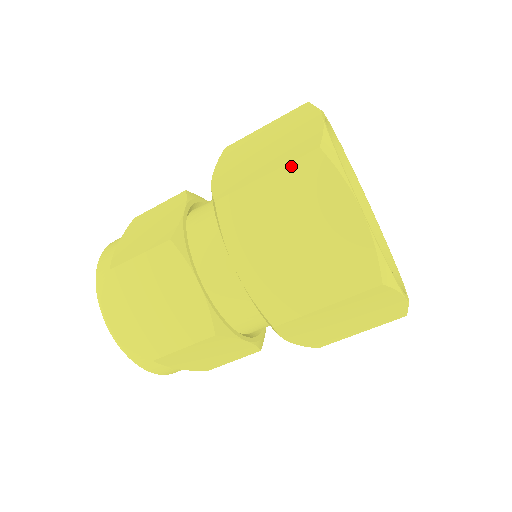
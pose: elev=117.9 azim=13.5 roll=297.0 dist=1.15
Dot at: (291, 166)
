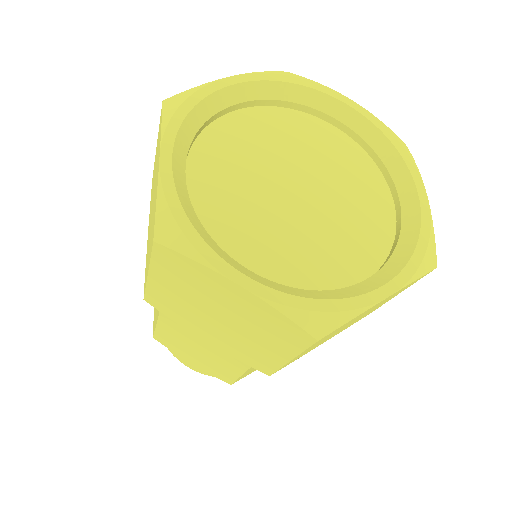
Dot at: (154, 262)
